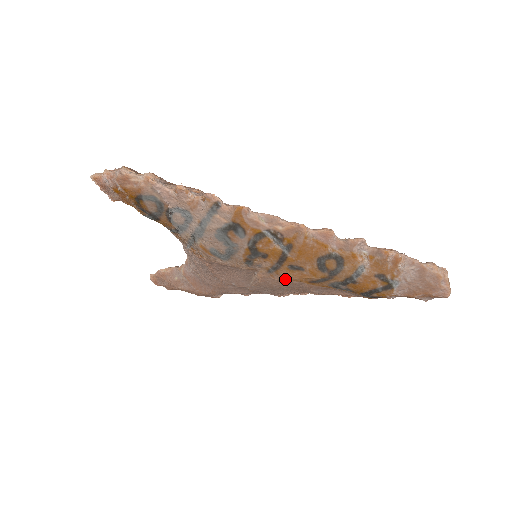
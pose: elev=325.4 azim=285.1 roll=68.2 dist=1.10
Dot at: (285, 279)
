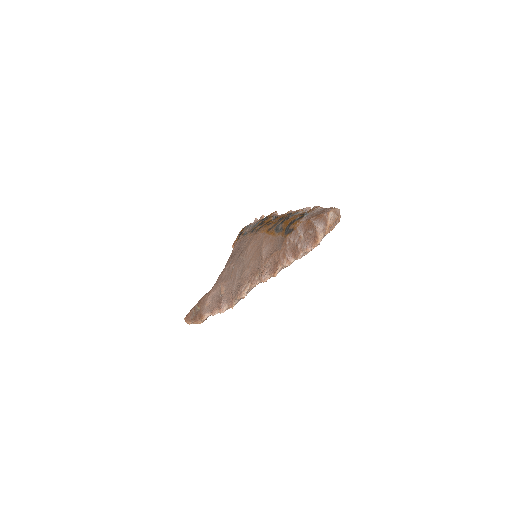
Dot at: (259, 232)
